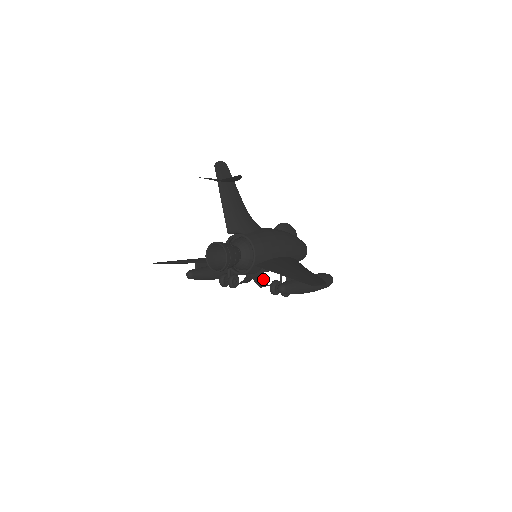
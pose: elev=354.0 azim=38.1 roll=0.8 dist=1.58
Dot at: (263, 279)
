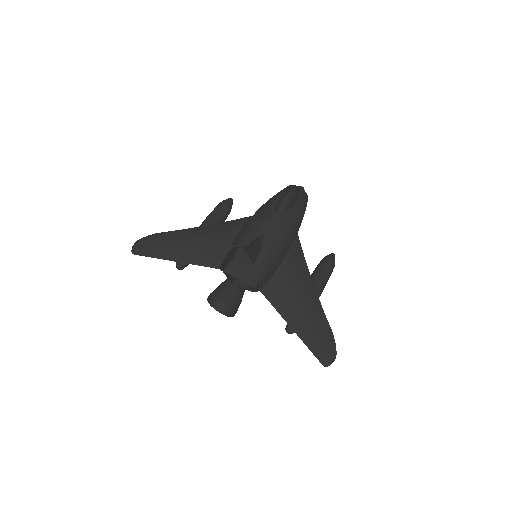
Dot at: occluded
